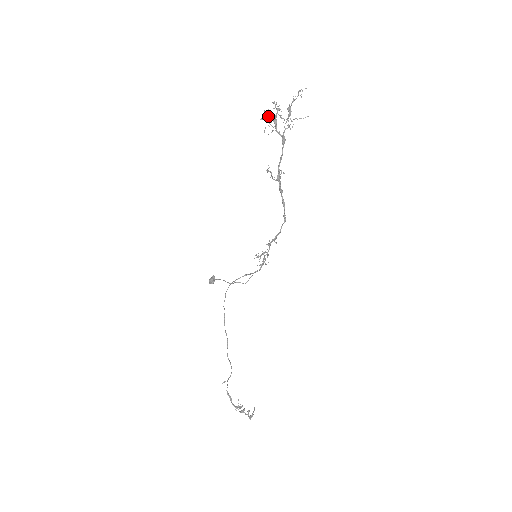
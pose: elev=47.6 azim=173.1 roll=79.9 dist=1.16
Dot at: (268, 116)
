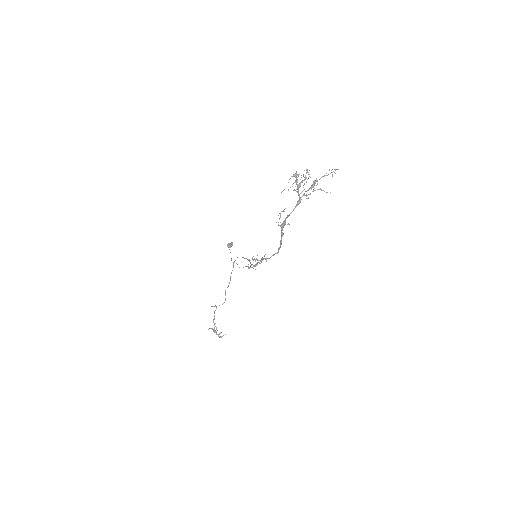
Dot at: (296, 178)
